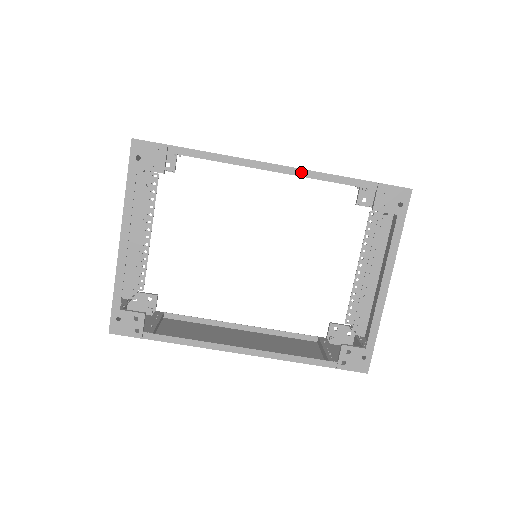
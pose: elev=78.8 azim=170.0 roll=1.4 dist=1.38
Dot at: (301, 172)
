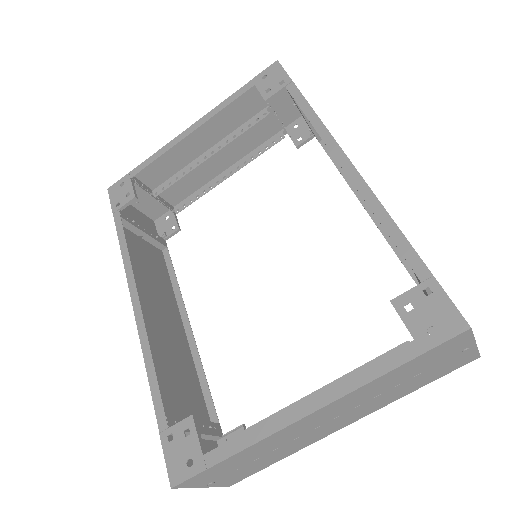
Dot at: (364, 188)
